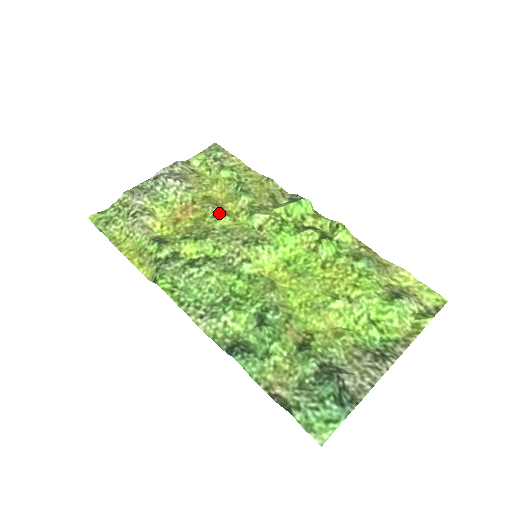
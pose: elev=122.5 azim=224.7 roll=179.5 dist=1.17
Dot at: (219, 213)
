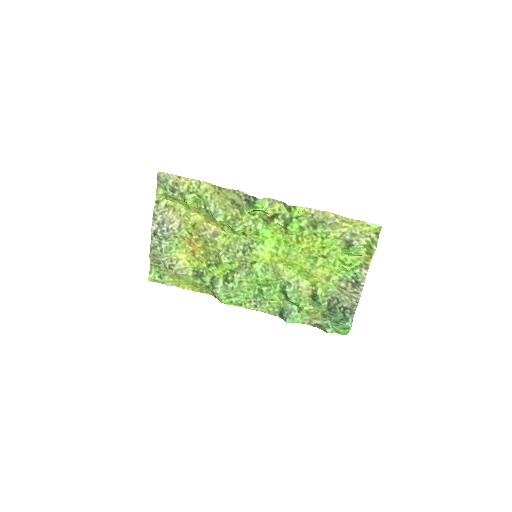
Dot at: (213, 238)
